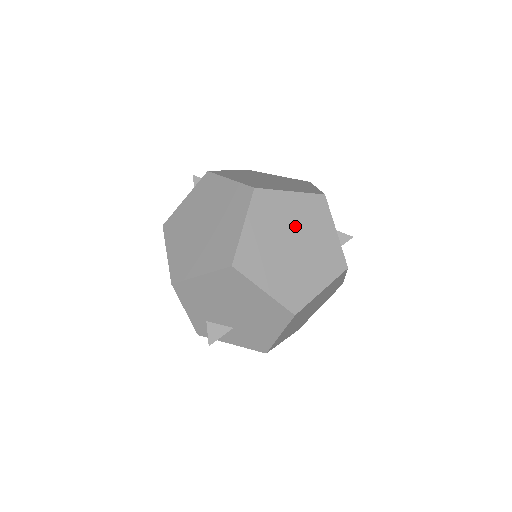
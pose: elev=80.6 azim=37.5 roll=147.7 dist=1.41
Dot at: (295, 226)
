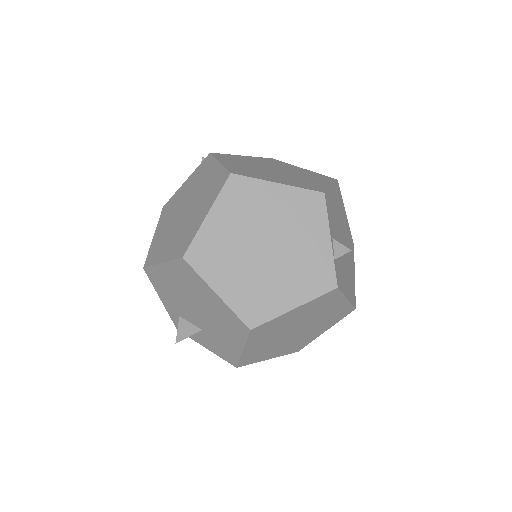
Dot at: (274, 225)
